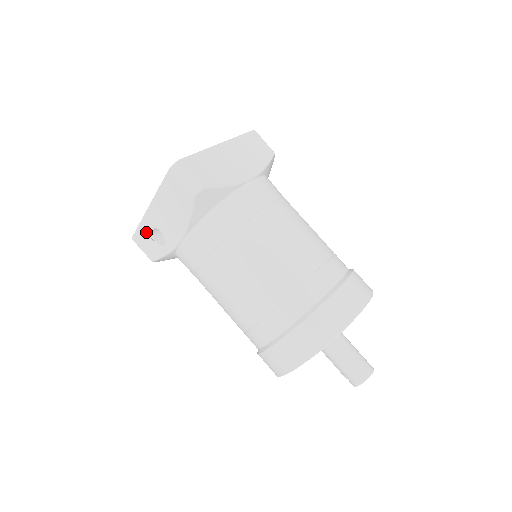
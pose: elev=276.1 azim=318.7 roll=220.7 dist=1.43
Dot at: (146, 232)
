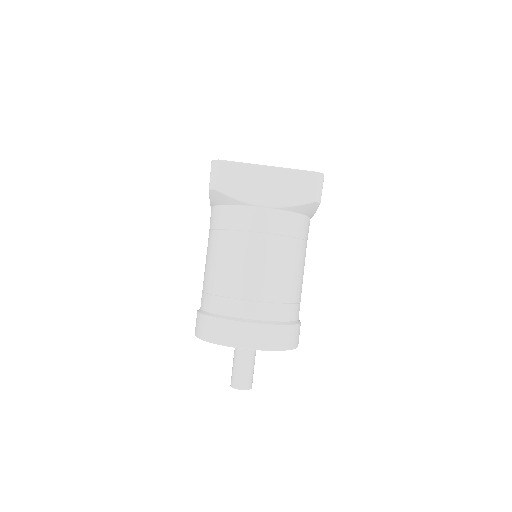
Dot at: occluded
